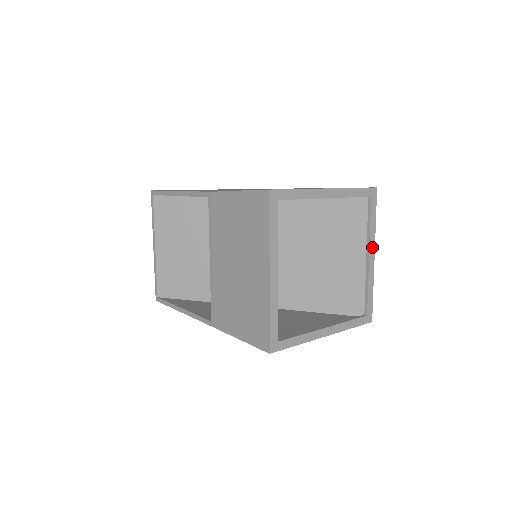
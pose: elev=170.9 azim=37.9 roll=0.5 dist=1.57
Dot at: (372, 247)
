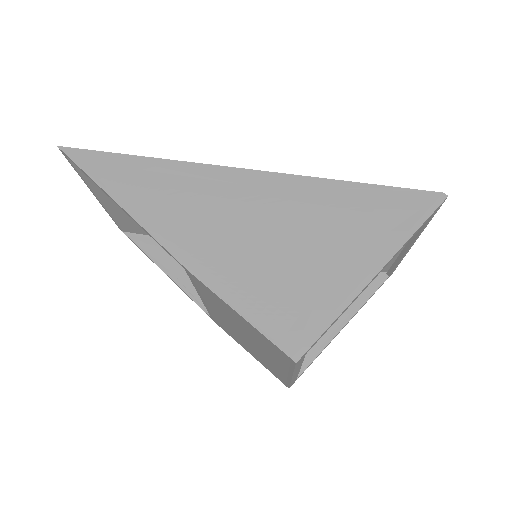
Dot at: (415, 240)
